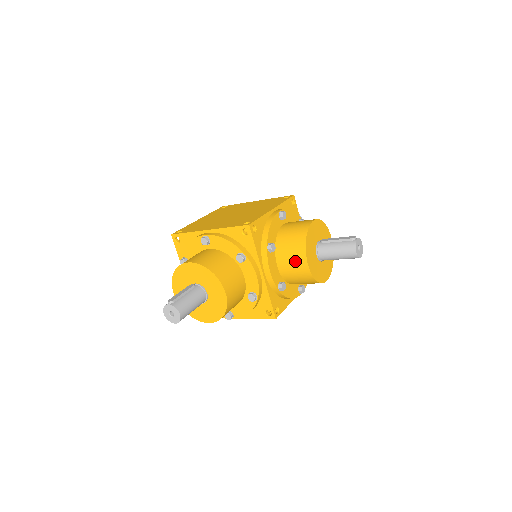
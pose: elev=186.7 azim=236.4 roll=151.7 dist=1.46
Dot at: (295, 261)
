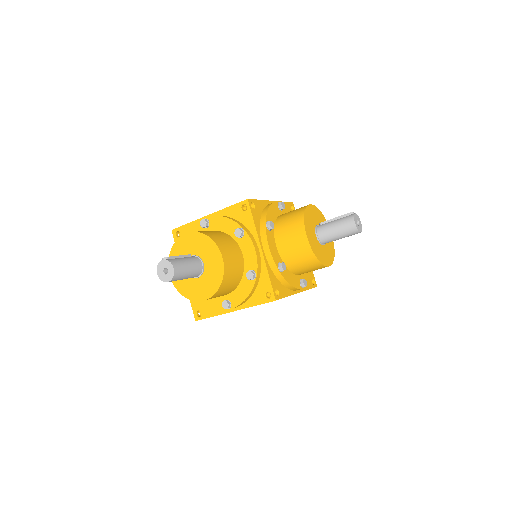
Dot at: (294, 236)
